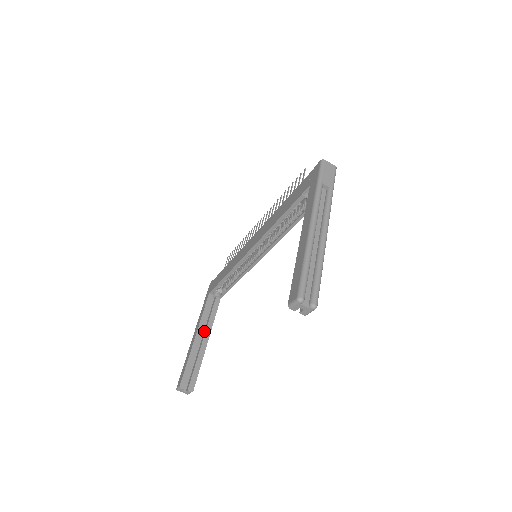
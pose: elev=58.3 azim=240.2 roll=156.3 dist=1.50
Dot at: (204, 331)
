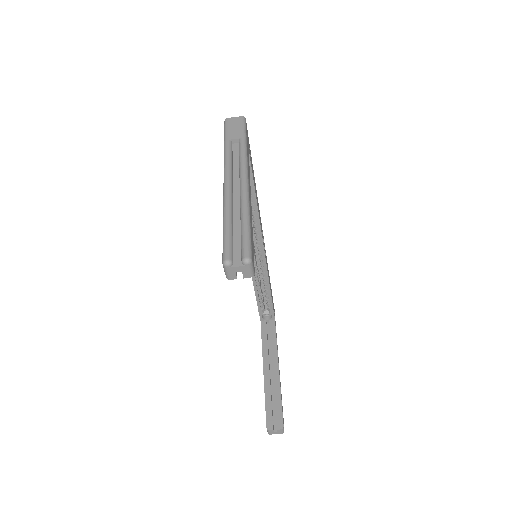
Dot at: (272, 360)
